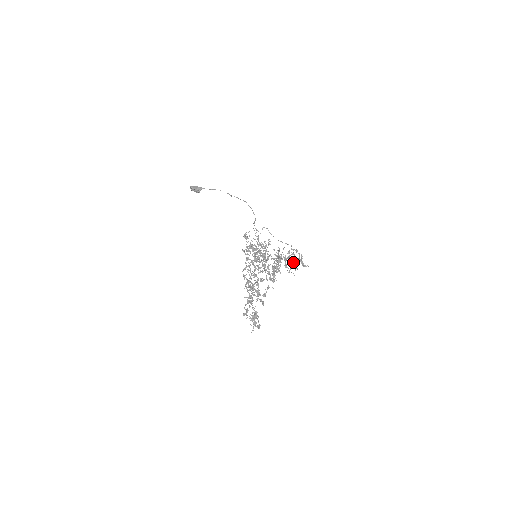
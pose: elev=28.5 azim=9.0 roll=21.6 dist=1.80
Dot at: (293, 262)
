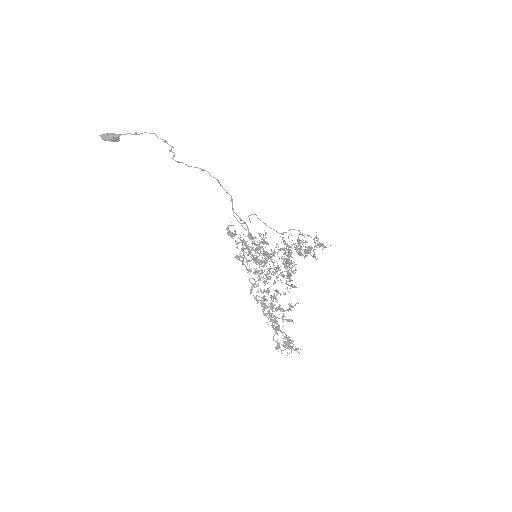
Dot at: (309, 252)
